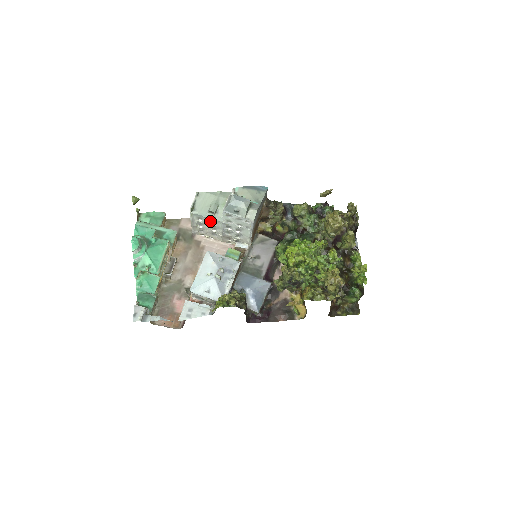
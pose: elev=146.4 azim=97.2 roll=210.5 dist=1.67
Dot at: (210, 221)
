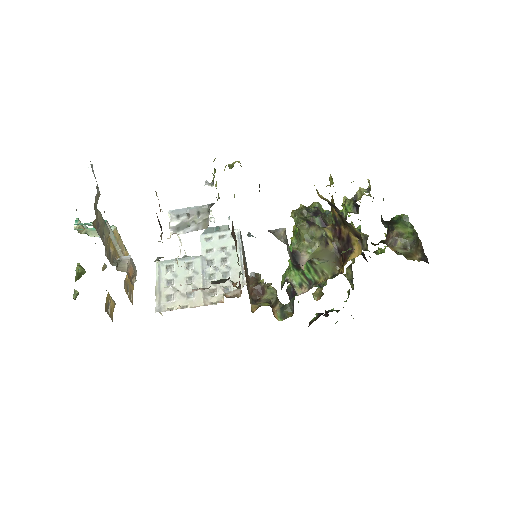
Dot at: (184, 265)
